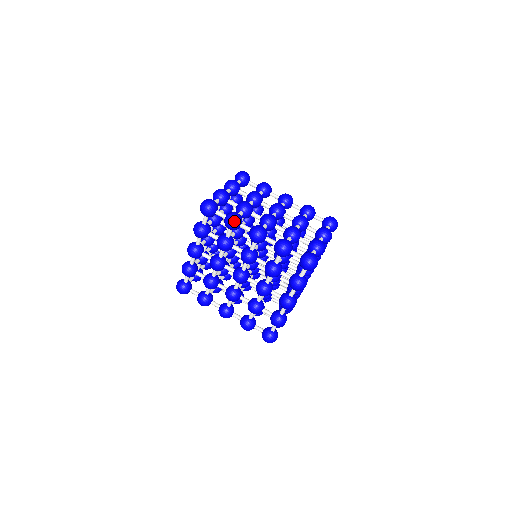
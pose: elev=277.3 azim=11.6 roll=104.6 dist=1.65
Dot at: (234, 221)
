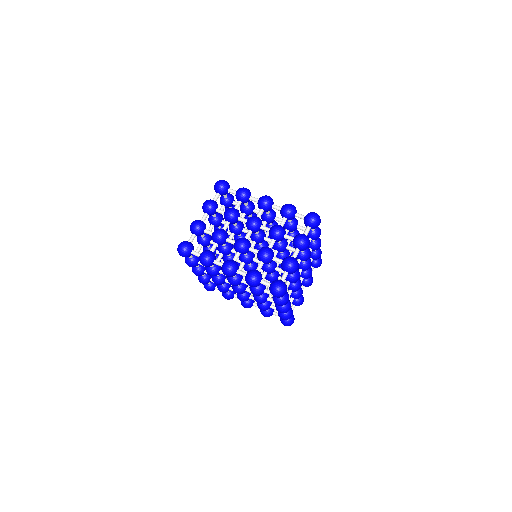
Dot at: occluded
